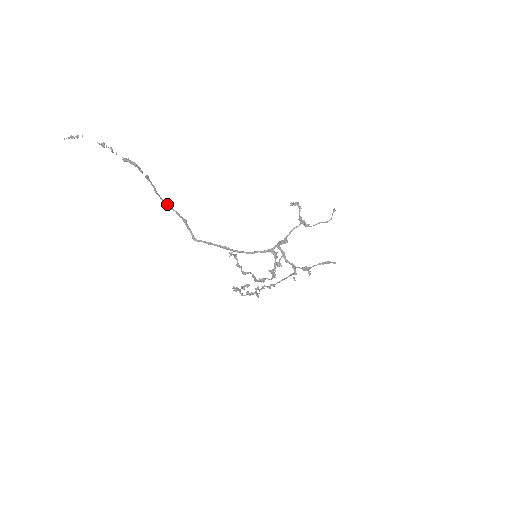
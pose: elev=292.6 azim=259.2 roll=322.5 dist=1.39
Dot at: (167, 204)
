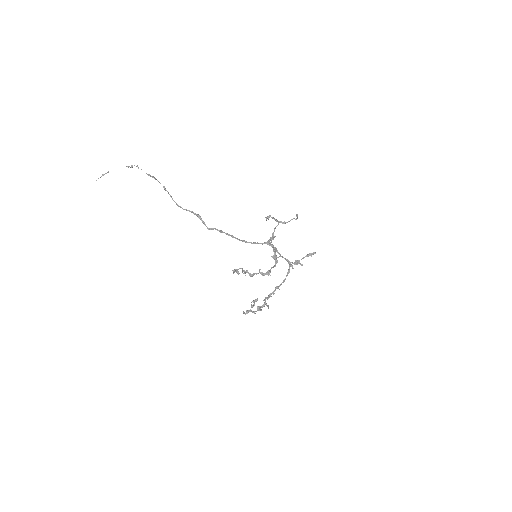
Dot at: (182, 208)
